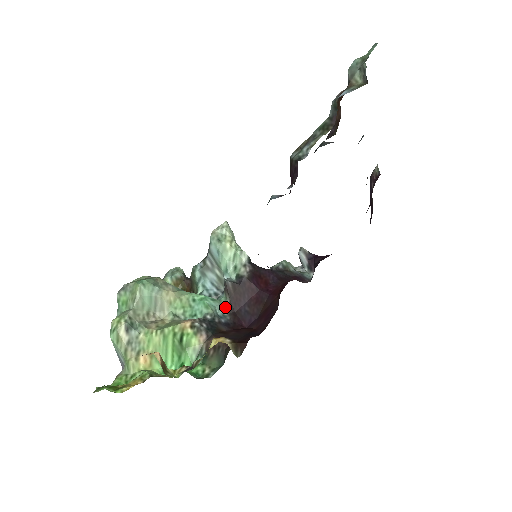
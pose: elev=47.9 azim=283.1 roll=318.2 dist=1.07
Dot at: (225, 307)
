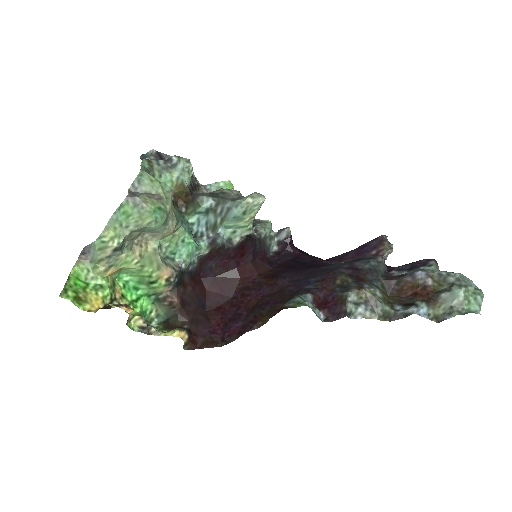
Dot at: (200, 257)
